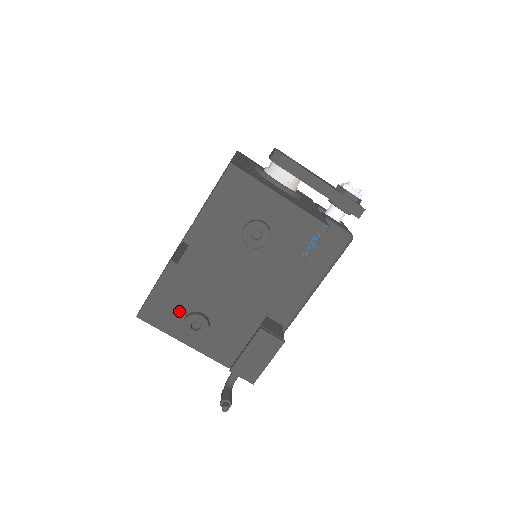
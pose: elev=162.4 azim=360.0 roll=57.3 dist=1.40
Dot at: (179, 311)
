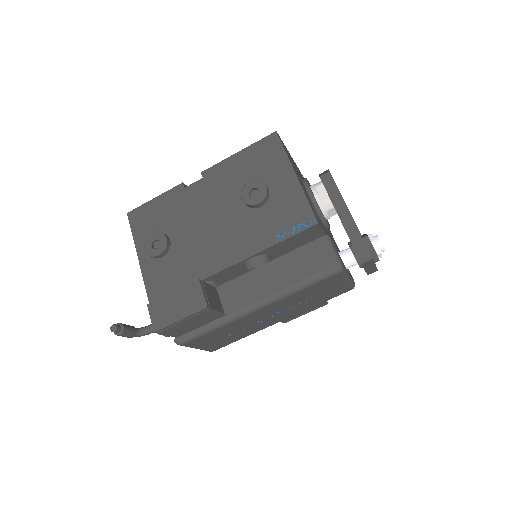
Dot at: (156, 227)
